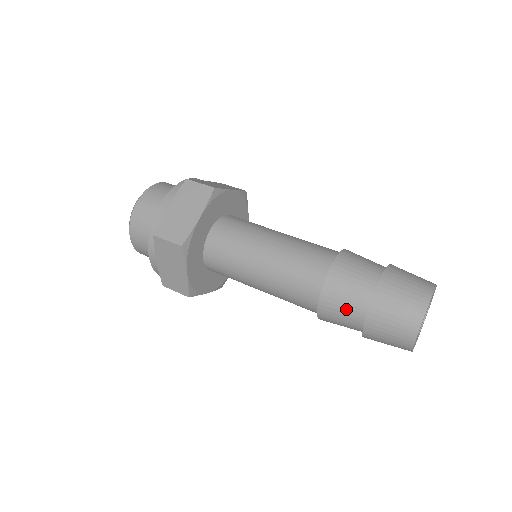
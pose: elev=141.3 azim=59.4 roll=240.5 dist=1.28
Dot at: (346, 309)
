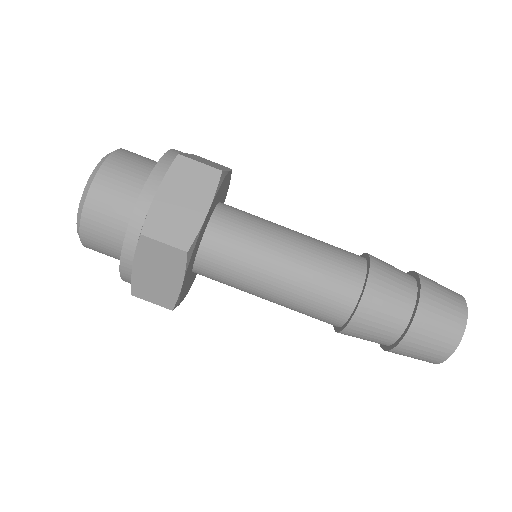
Dot at: (382, 326)
